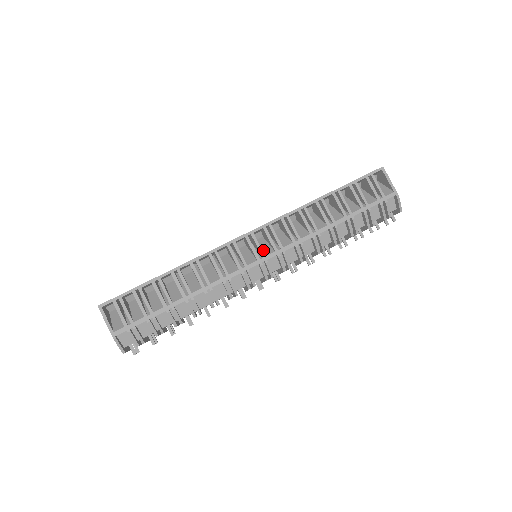
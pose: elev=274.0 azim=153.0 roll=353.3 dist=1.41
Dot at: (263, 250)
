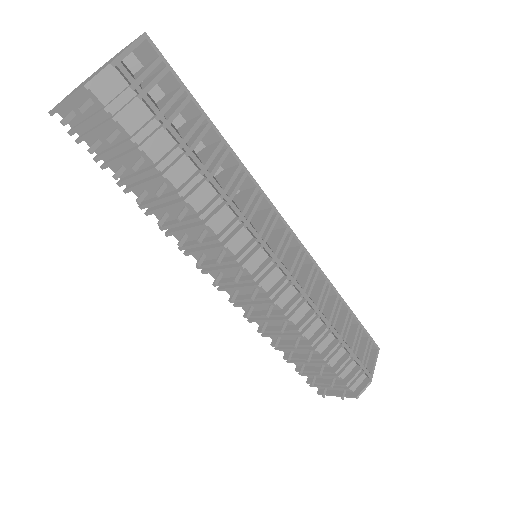
Dot at: occluded
